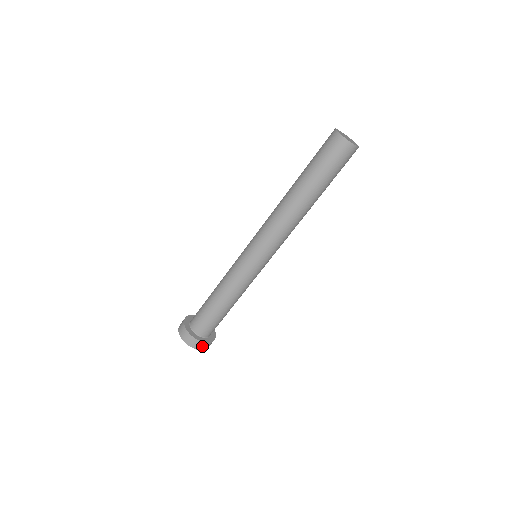
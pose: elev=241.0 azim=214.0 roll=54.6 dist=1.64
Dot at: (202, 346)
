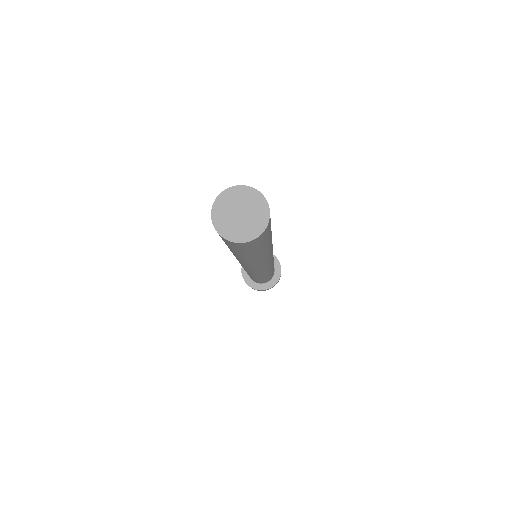
Dot at: occluded
